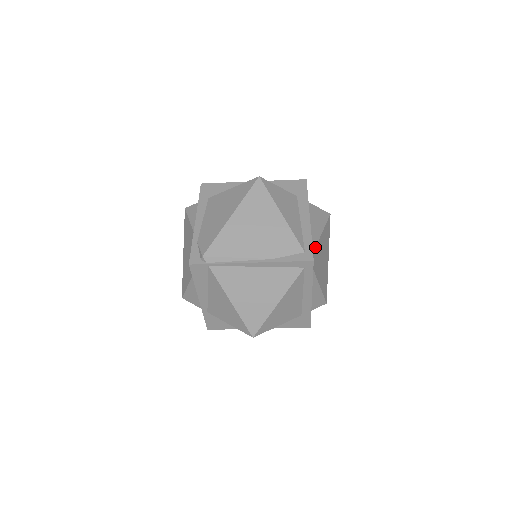
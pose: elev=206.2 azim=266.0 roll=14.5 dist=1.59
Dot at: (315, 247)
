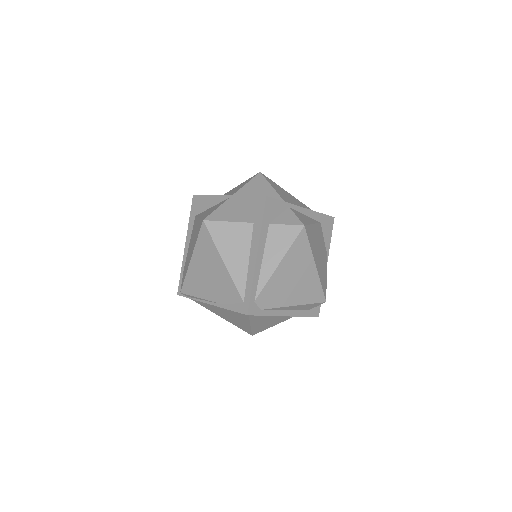
Dot at: (261, 290)
